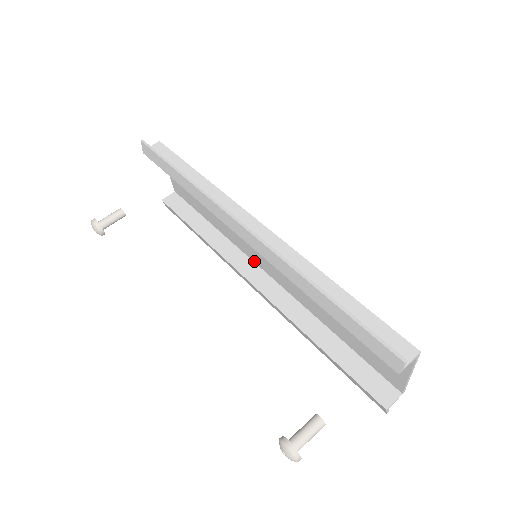
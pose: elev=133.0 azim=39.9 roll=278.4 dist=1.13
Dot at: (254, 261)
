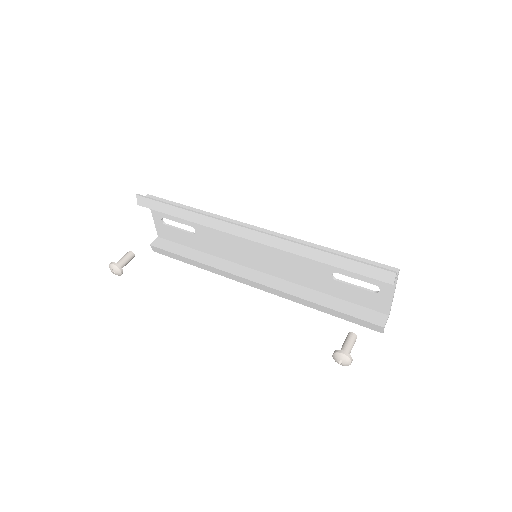
Dot at: (248, 266)
